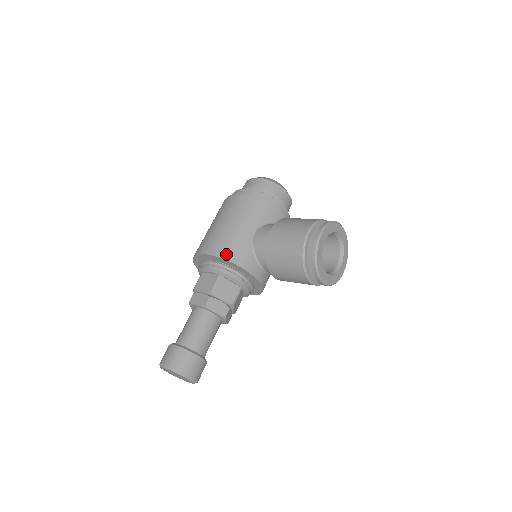
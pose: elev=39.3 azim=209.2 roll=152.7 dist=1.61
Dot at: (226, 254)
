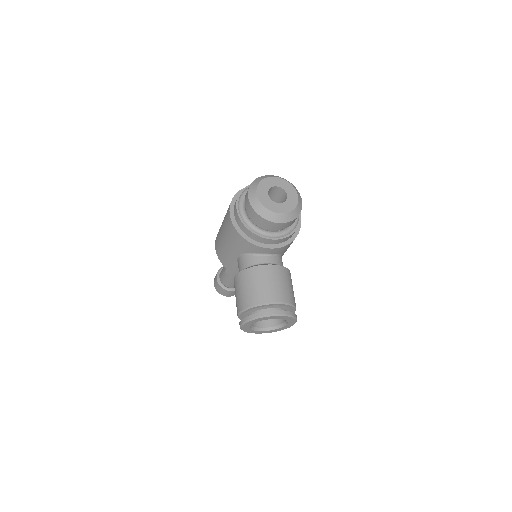
Dot at: (222, 260)
